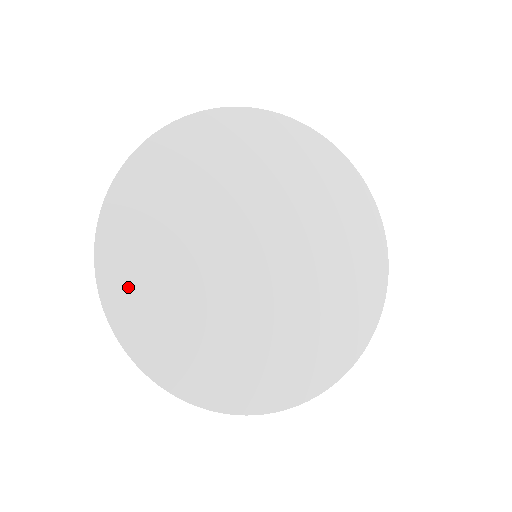
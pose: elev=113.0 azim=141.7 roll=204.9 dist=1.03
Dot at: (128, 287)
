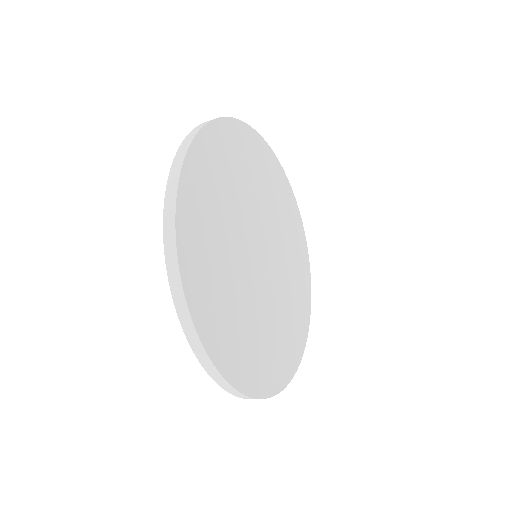
Dot at: (194, 228)
